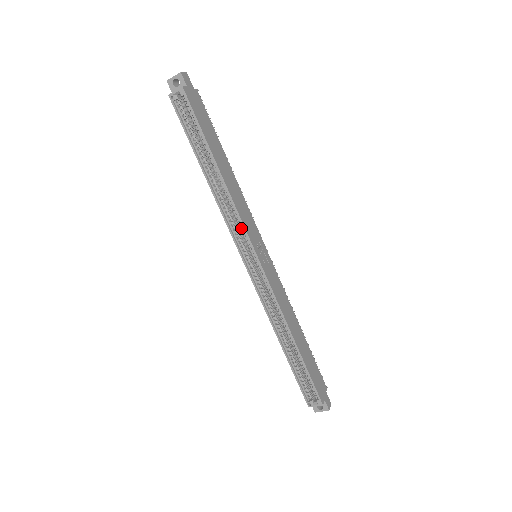
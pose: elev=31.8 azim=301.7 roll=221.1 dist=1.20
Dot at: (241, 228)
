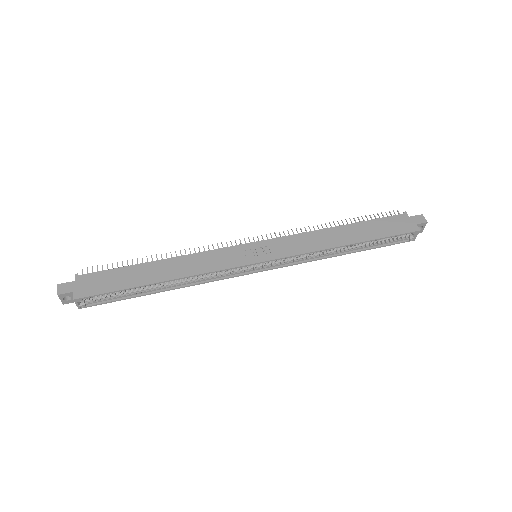
Dot at: (226, 270)
